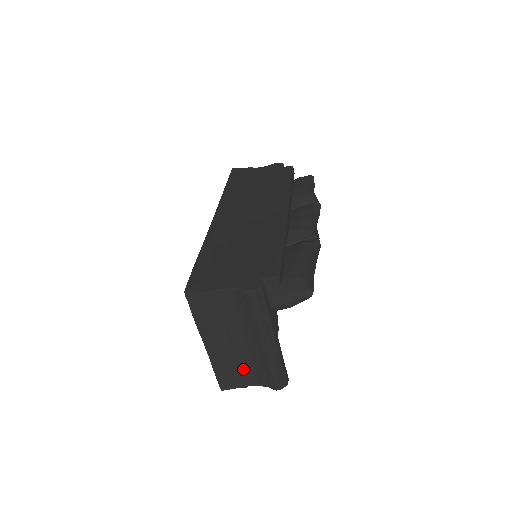
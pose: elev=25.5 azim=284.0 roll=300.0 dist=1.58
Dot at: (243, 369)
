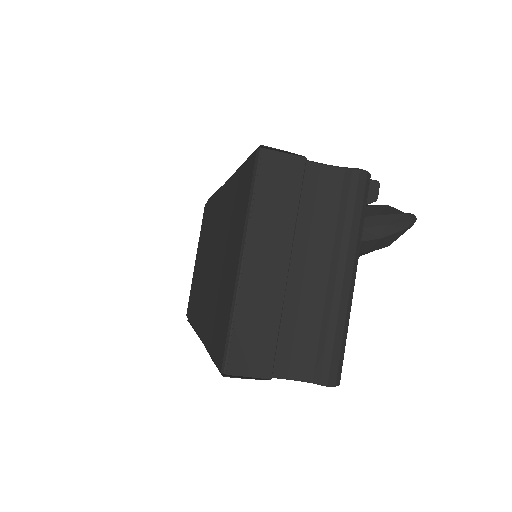
Dot at: (282, 332)
